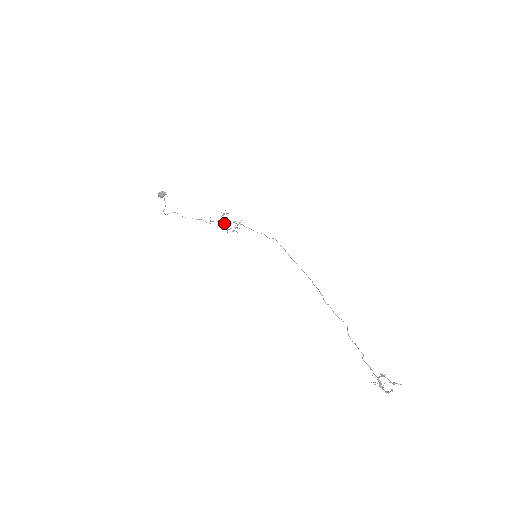
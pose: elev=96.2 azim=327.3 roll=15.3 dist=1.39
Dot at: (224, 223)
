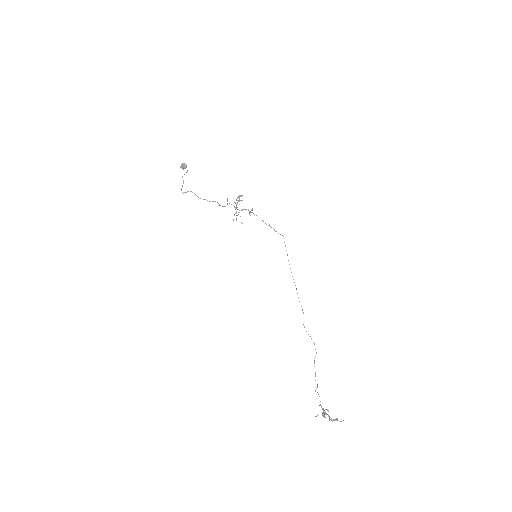
Dot at: occluded
